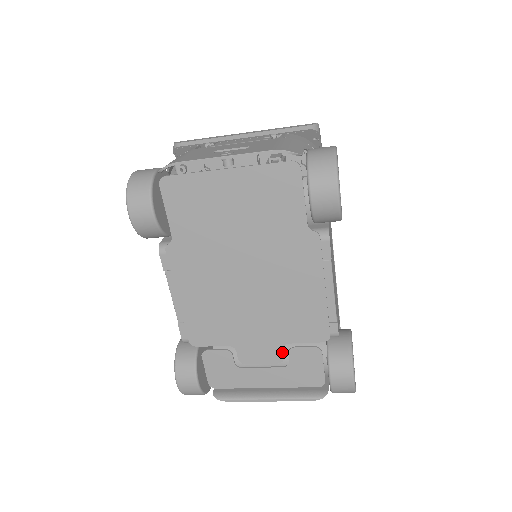
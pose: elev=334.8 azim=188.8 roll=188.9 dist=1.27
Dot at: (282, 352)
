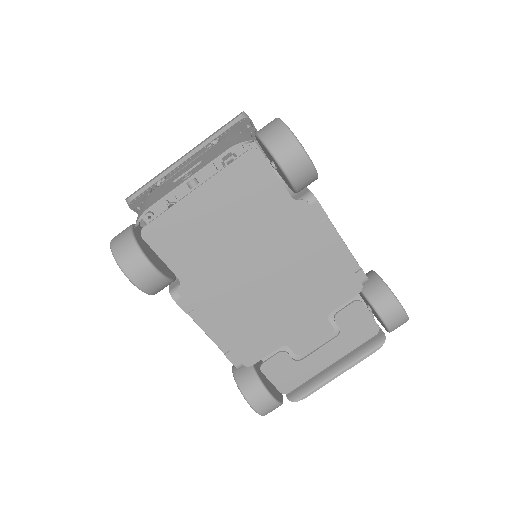
Dot at: (329, 324)
